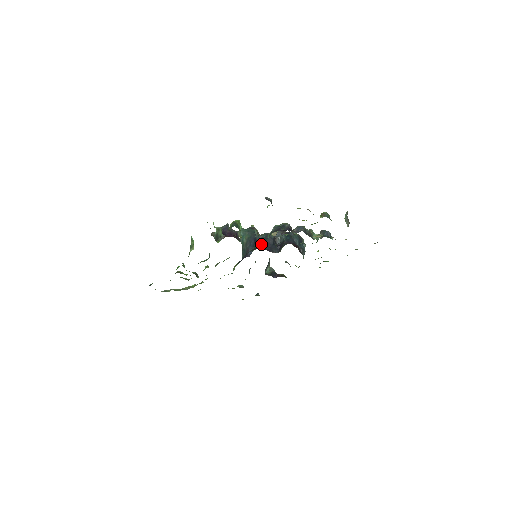
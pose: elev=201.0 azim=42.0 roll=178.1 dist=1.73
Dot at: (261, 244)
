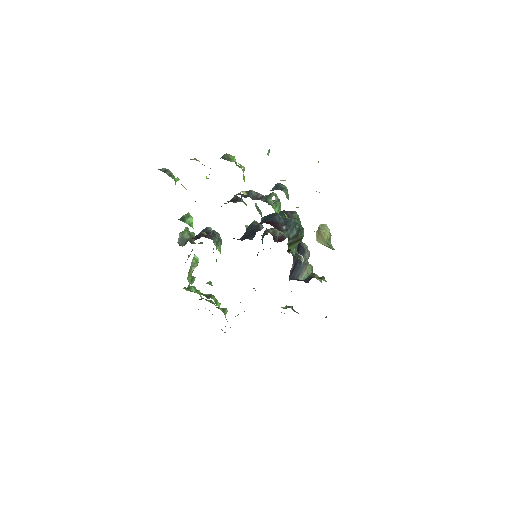
Dot at: (242, 237)
